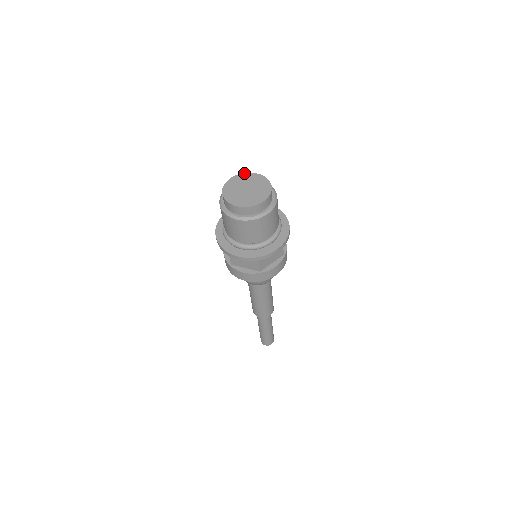
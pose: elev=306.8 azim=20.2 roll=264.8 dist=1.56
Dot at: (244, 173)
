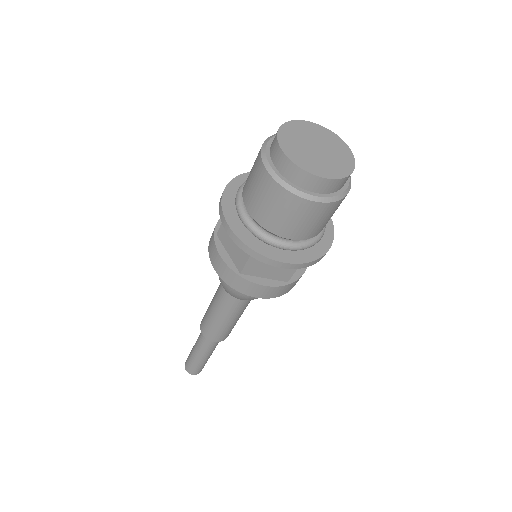
Dot at: occluded
